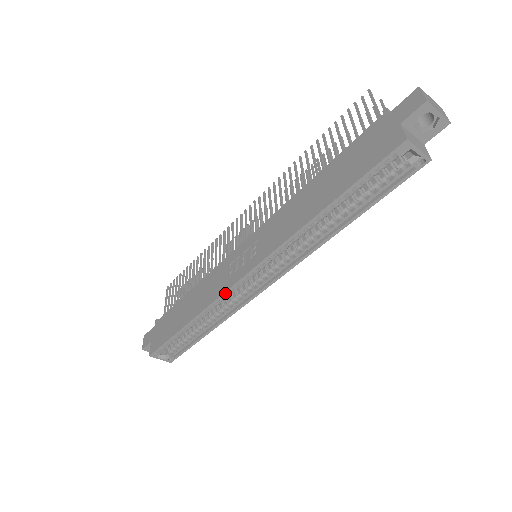
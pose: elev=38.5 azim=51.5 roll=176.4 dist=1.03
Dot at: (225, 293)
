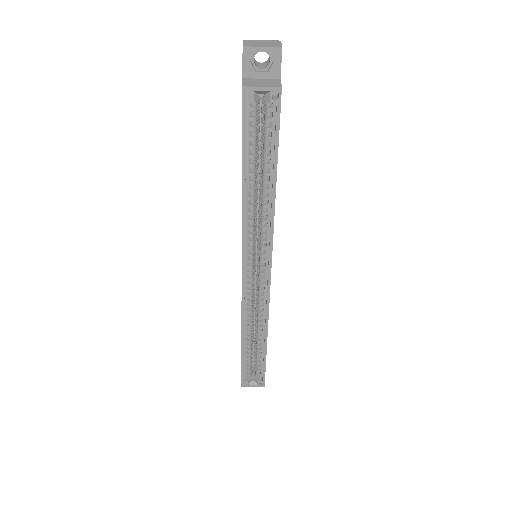
Dot at: (242, 300)
